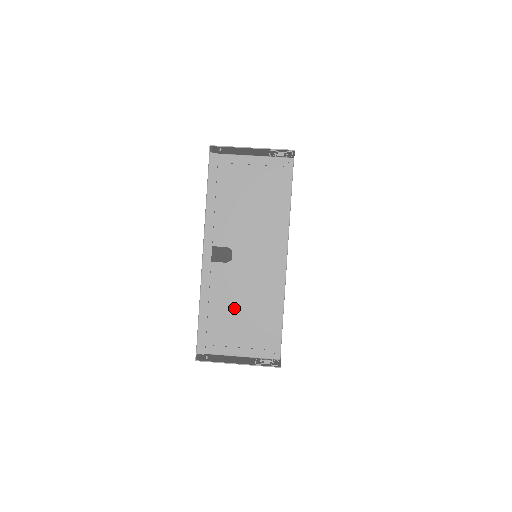
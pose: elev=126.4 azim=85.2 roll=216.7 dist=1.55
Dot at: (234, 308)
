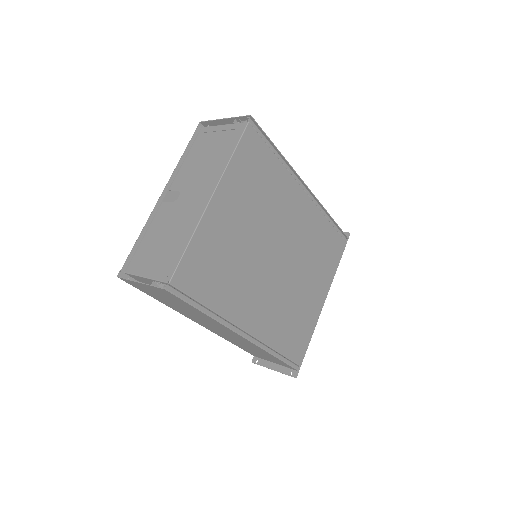
Dot at: (160, 237)
